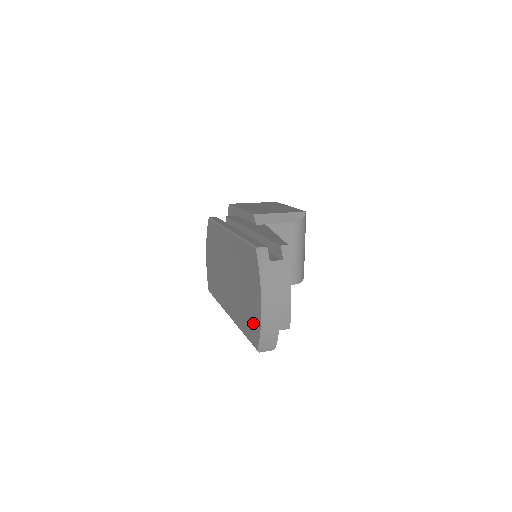
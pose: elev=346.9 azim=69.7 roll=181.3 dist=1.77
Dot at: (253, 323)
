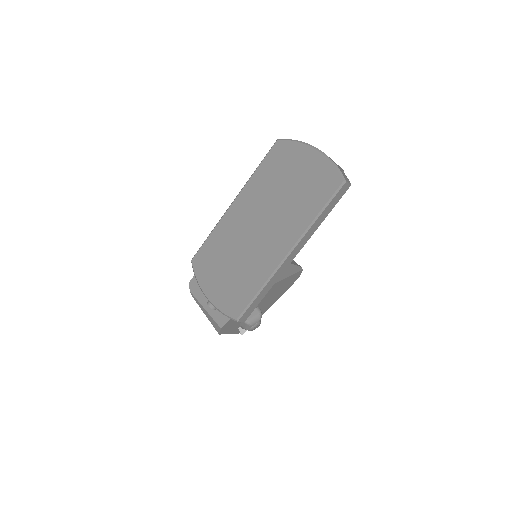
Dot at: (320, 178)
